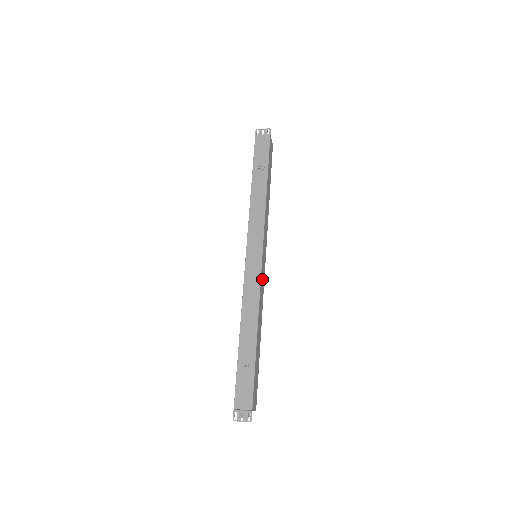
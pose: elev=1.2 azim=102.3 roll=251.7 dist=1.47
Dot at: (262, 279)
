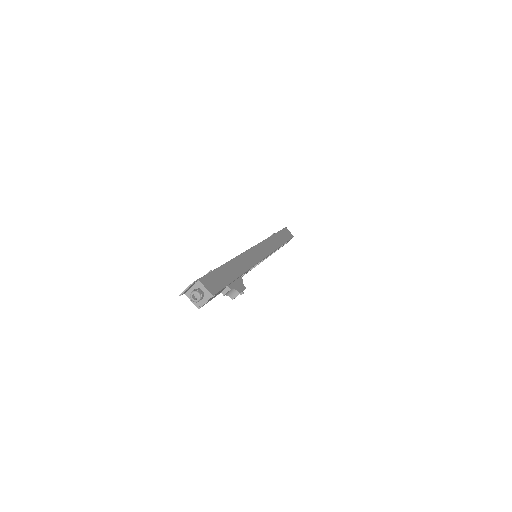
Dot at: (253, 255)
